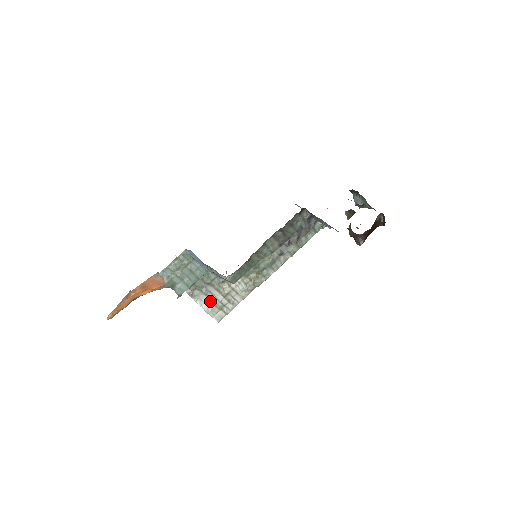
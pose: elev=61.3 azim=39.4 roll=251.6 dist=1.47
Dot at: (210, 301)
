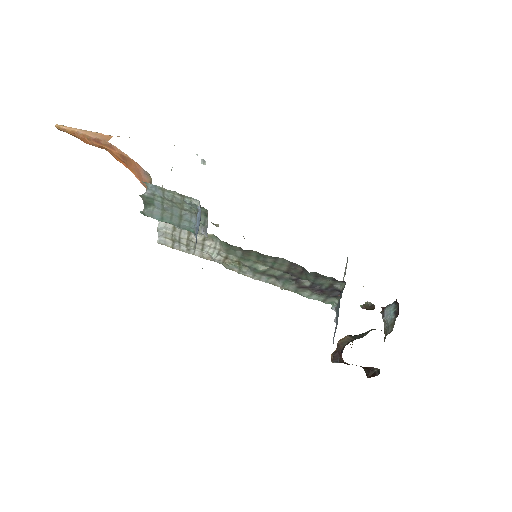
Dot at: (172, 227)
